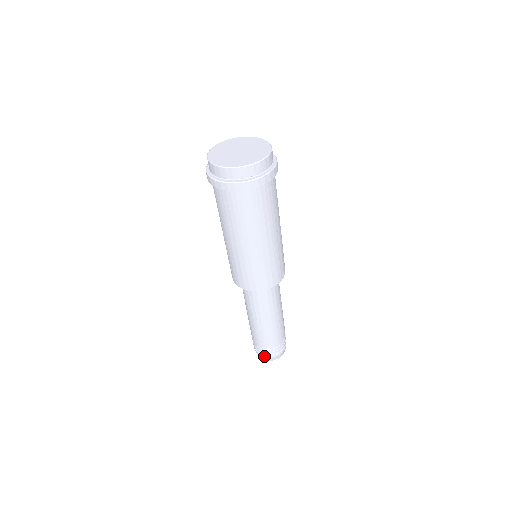
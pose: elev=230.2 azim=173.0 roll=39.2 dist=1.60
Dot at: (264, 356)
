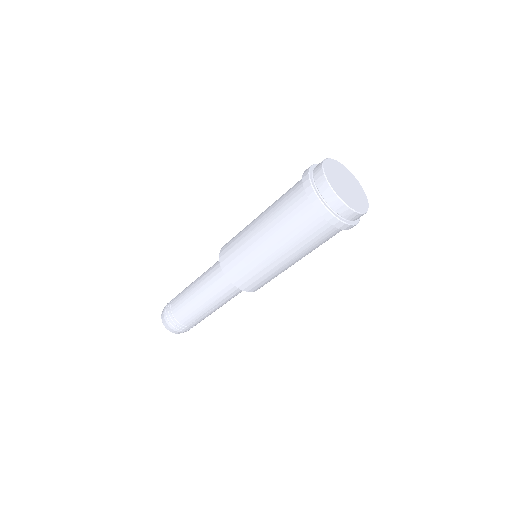
Dot at: (181, 332)
